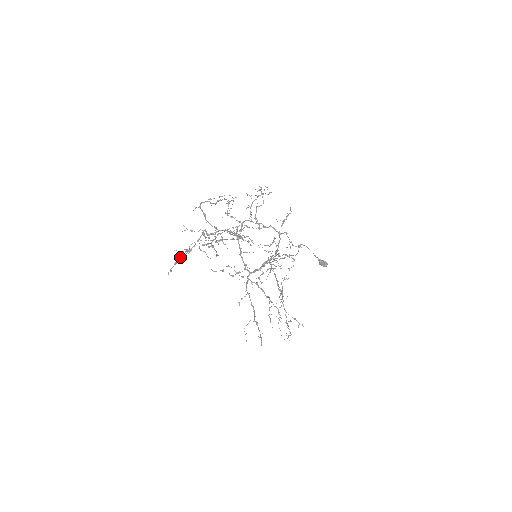
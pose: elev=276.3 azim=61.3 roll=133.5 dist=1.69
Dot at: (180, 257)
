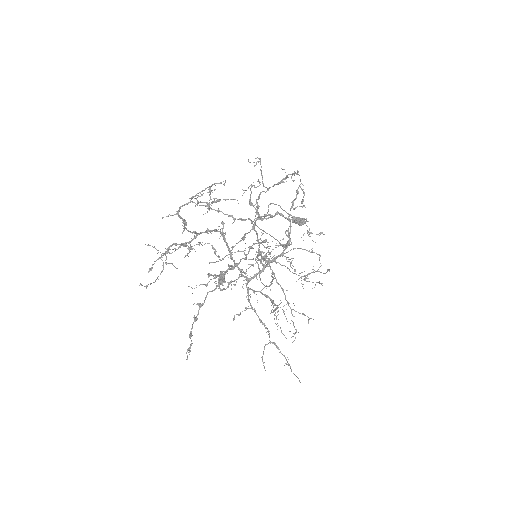
Dot at: occluded
